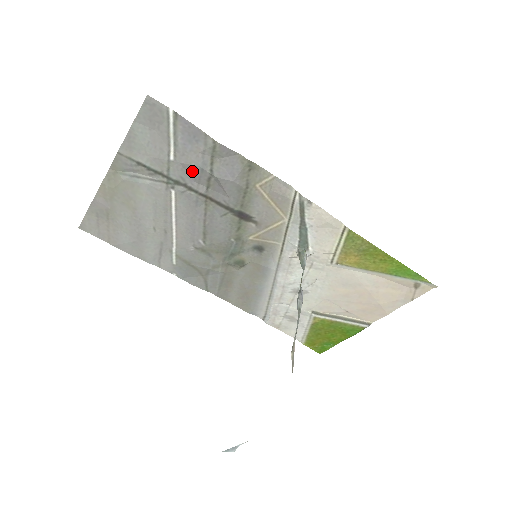
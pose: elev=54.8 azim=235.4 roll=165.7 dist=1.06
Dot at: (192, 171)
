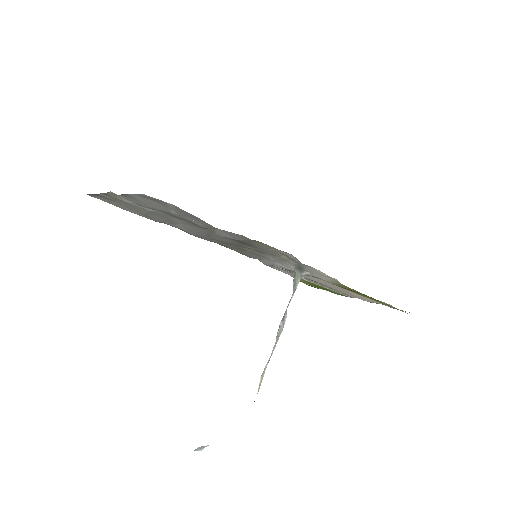
Dot at: occluded
